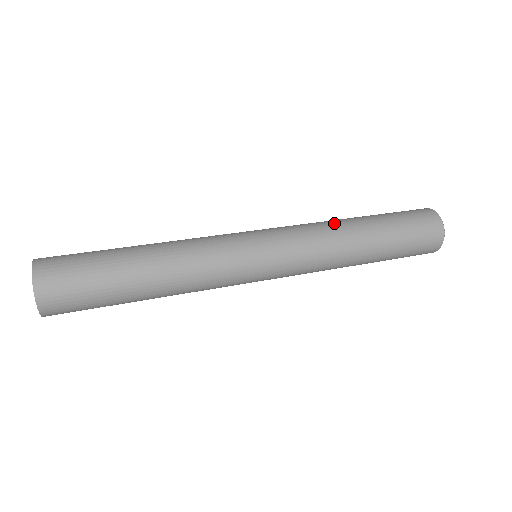
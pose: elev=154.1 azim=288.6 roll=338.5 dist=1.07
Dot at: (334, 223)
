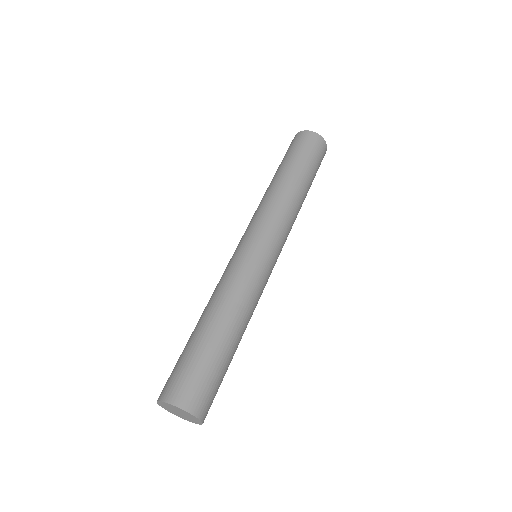
Dot at: (269, 192)
